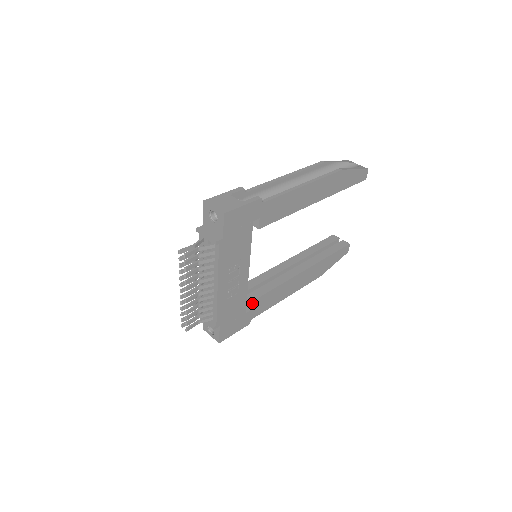
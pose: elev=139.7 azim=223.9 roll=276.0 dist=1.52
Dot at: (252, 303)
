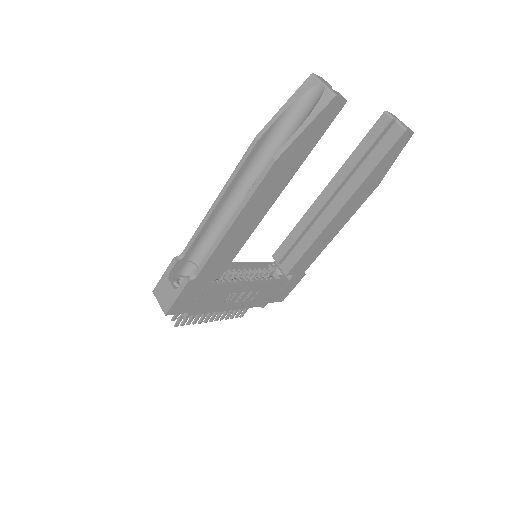
Dot at: (288, 274)
